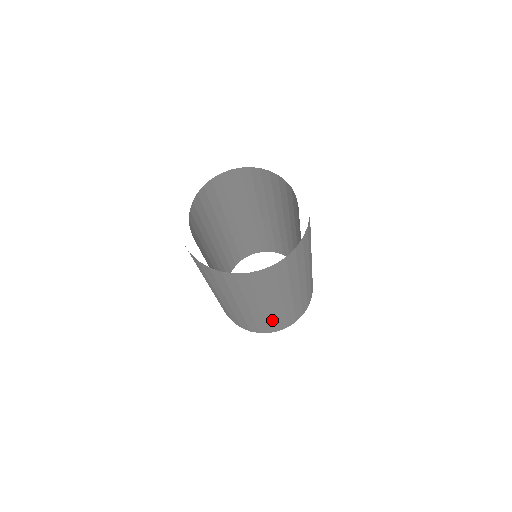
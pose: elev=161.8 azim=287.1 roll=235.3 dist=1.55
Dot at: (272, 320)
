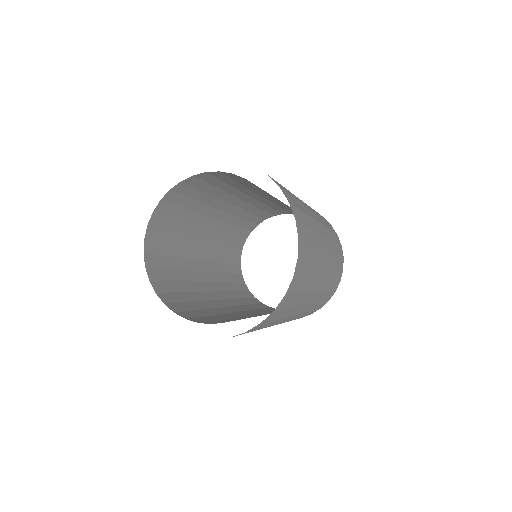
Dot at: occluded
